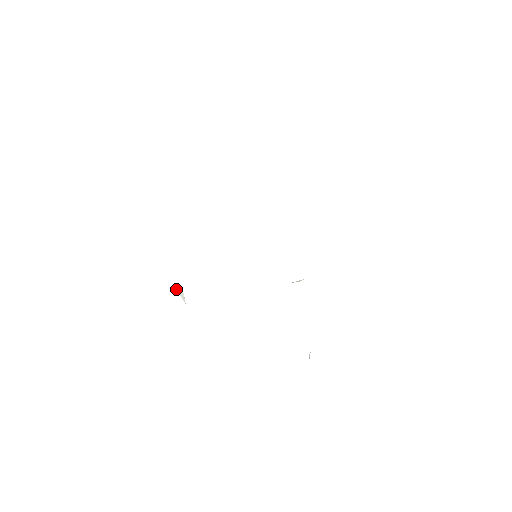
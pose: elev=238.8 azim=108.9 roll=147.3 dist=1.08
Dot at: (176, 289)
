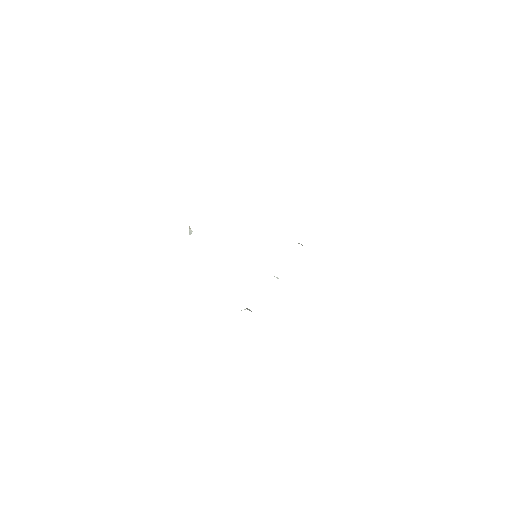
Dot at: (189, 227)
